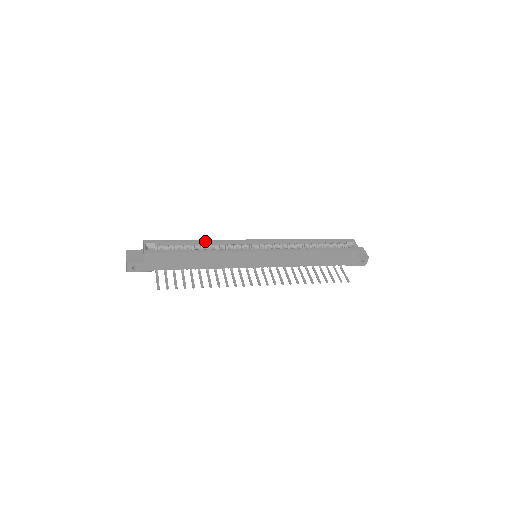
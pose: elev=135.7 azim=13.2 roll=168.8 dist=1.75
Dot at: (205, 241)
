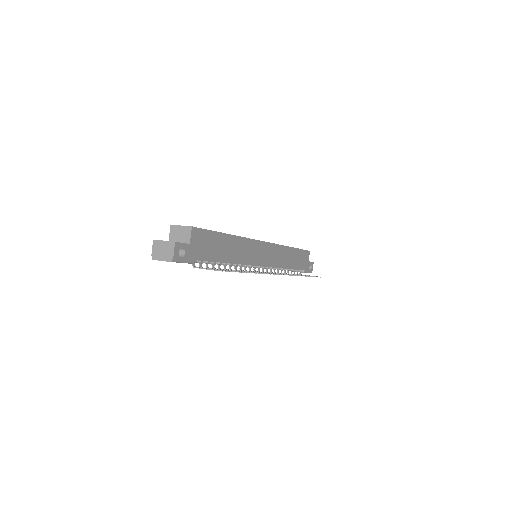
Dot at: occluded
